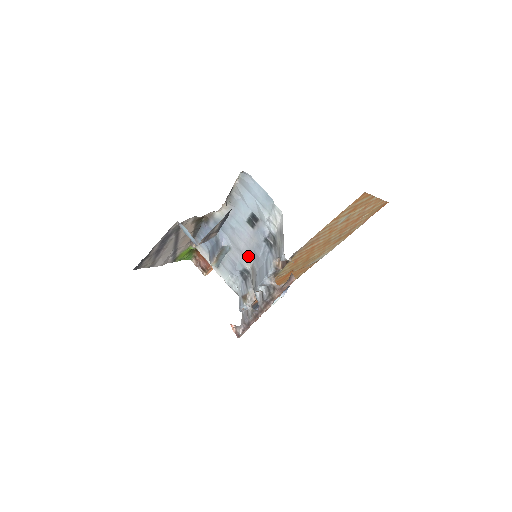
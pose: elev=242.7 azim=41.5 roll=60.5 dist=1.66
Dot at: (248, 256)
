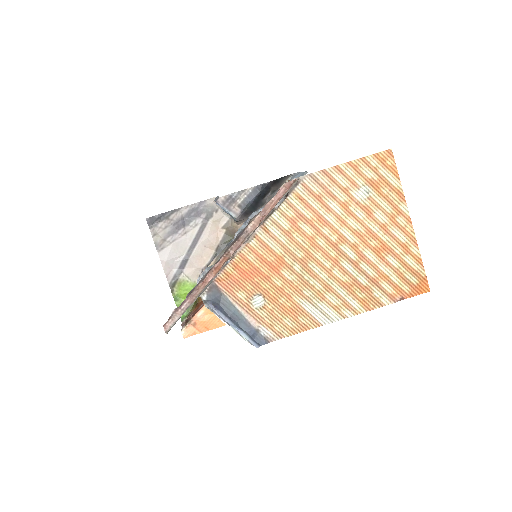
Dot at: occluded
